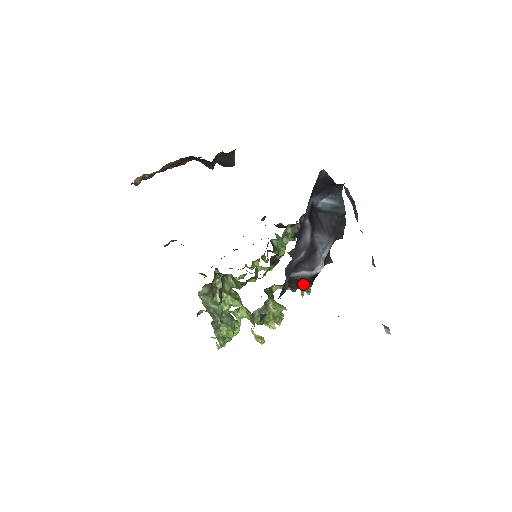
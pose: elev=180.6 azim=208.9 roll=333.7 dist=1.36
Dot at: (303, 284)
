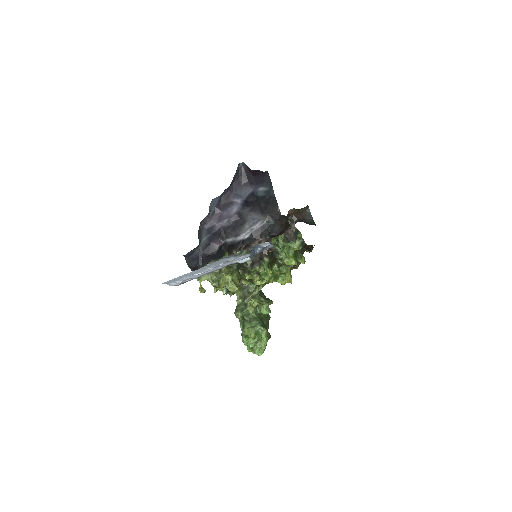
Dot at: (233, 248)
